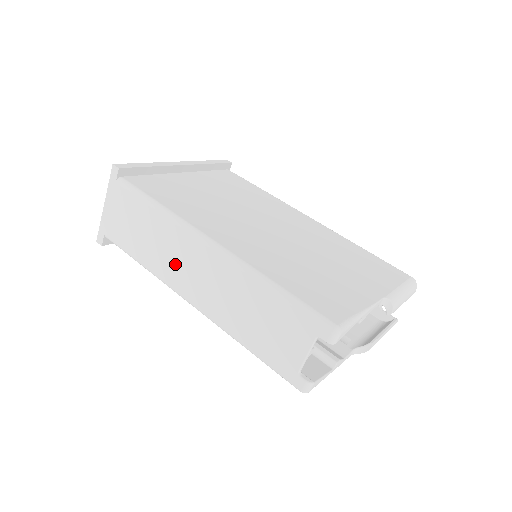
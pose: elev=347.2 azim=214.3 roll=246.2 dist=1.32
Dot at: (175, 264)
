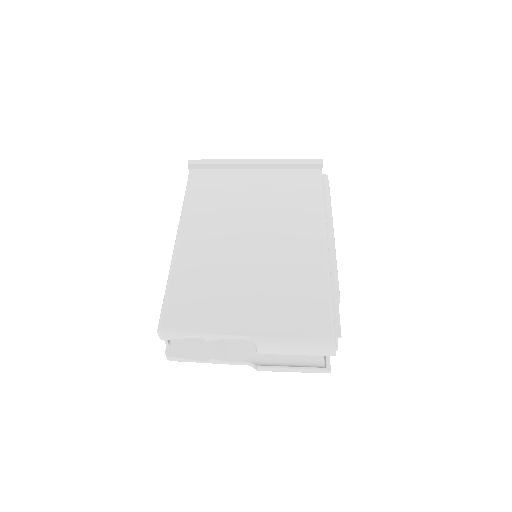
Dot at: occluded
